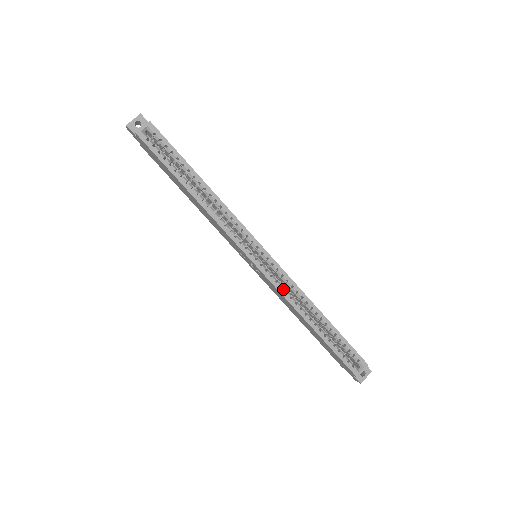
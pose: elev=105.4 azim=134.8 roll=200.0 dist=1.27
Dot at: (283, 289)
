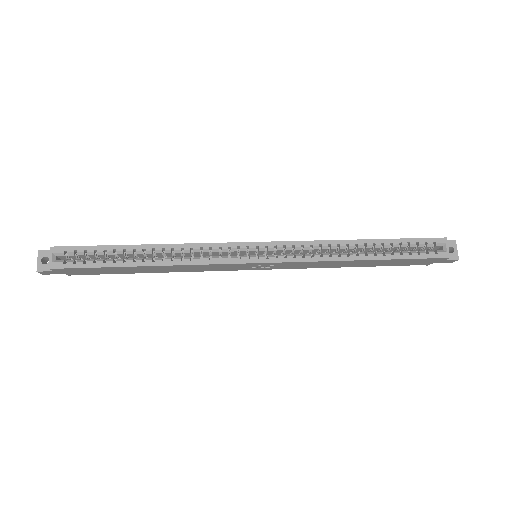
Dot at: (307, 256)
